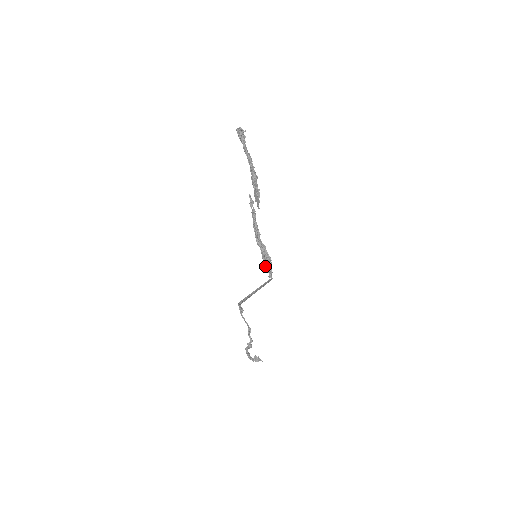
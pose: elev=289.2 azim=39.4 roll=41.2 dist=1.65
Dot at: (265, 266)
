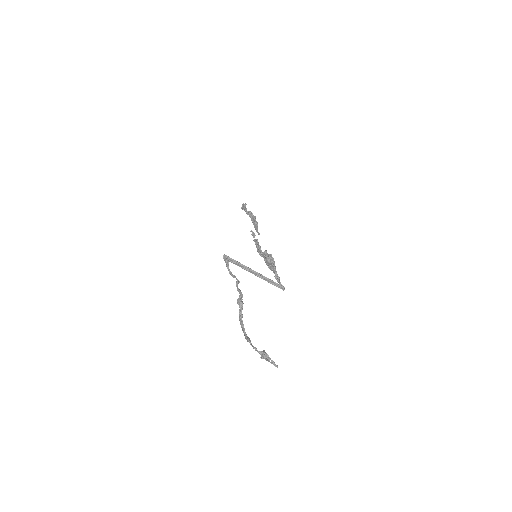
Dot at: (269, 268)
